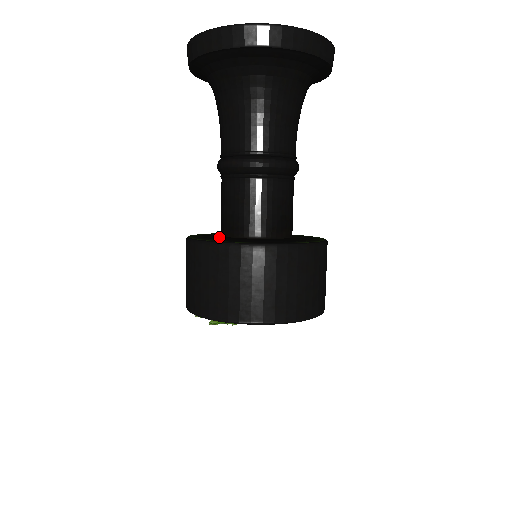
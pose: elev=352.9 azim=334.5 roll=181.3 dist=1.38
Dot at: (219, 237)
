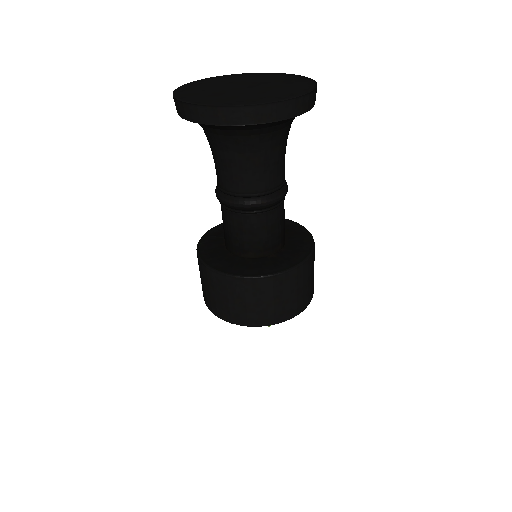
Dot at: (253, 262)
